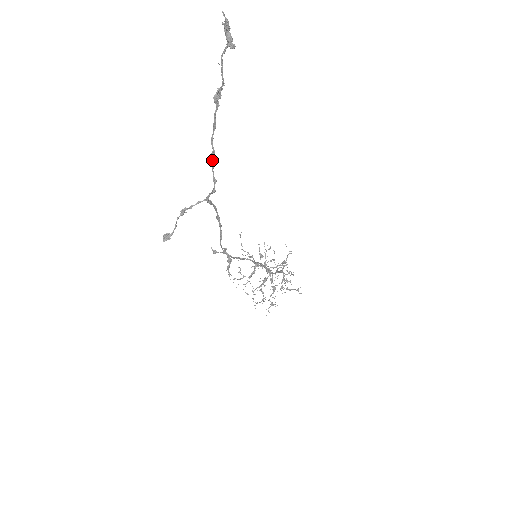
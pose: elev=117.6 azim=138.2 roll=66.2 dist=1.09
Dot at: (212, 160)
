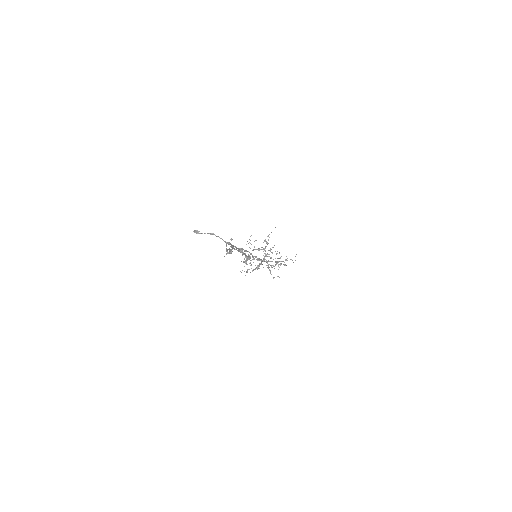
Dot at: (229, 249)
